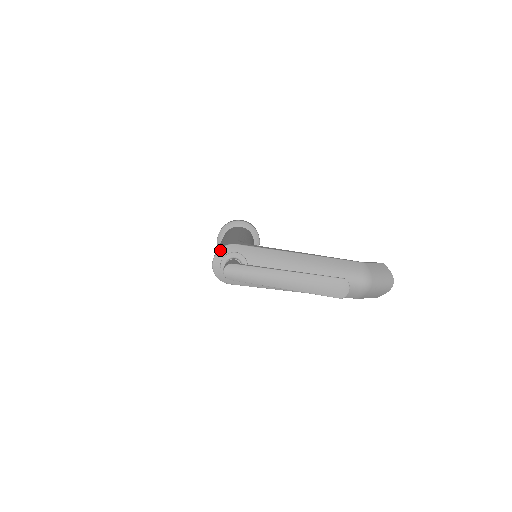
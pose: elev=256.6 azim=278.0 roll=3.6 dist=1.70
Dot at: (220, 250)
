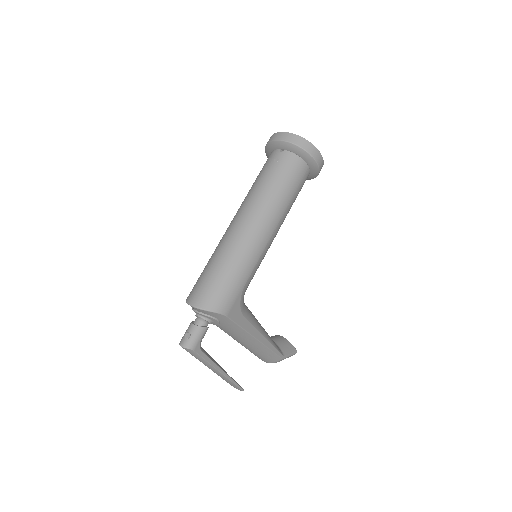
Dot at: (209, 312)
